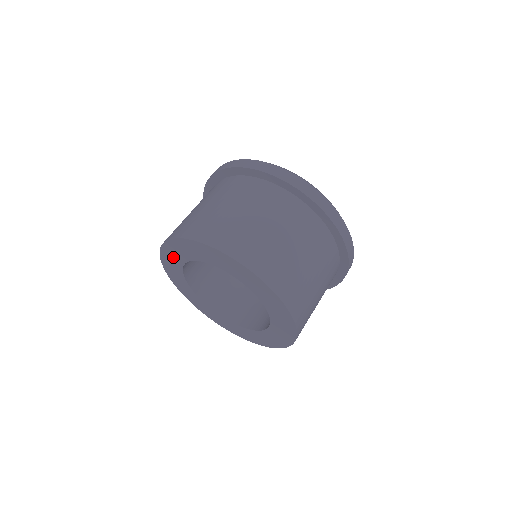
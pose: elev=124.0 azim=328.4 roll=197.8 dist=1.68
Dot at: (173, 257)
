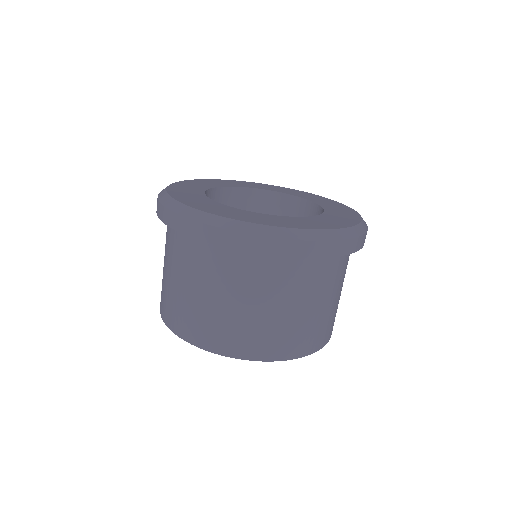
Dot at: occluded
